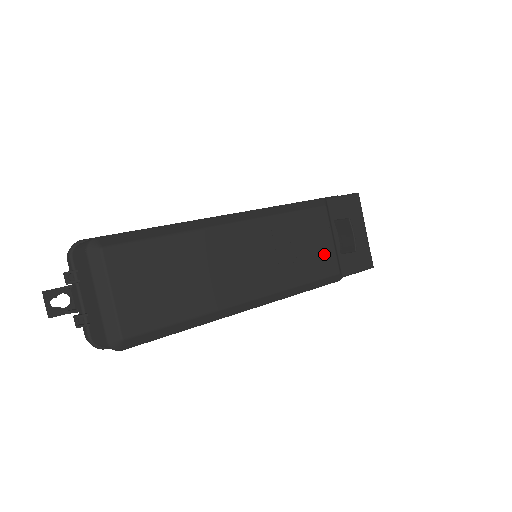
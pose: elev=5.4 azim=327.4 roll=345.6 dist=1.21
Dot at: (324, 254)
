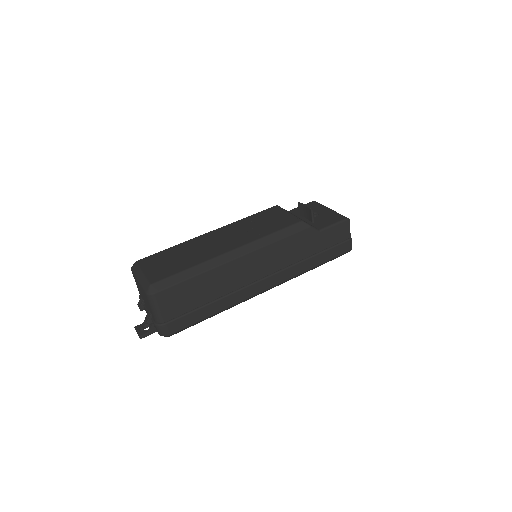
Dot at: (284, 219)
